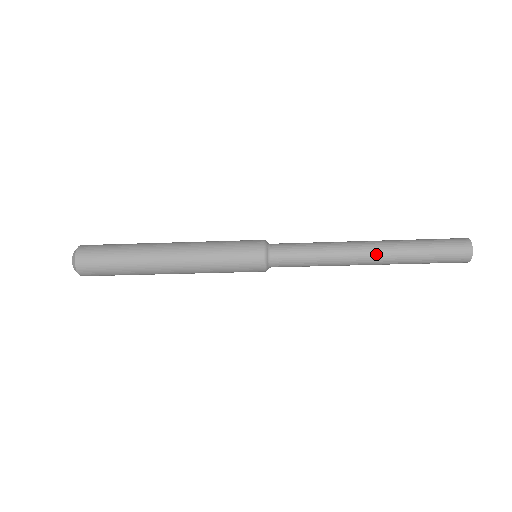
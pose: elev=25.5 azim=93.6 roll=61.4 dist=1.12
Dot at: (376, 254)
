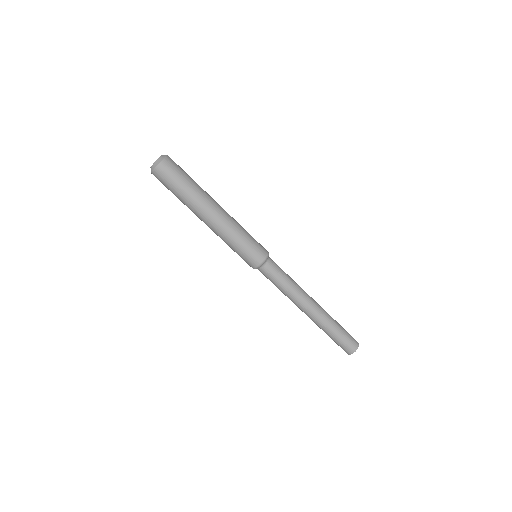
Dot at: (313, 313)
